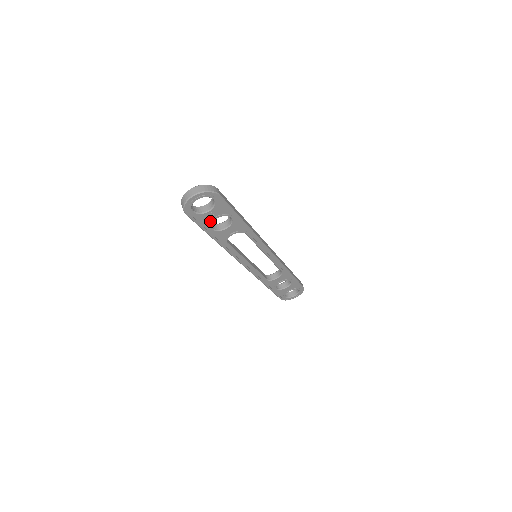
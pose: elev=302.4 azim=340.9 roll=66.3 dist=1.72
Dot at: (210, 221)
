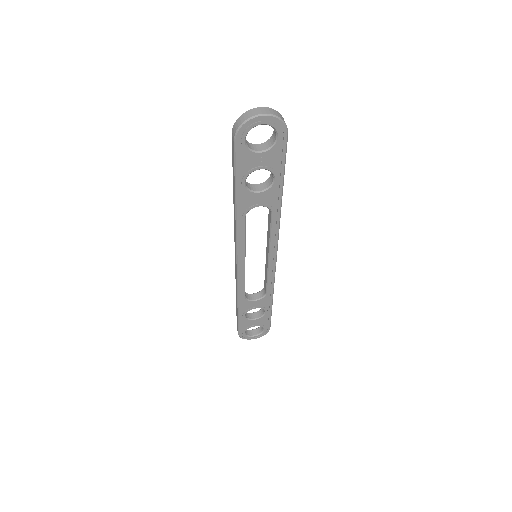
Dot at: (251, 169)
